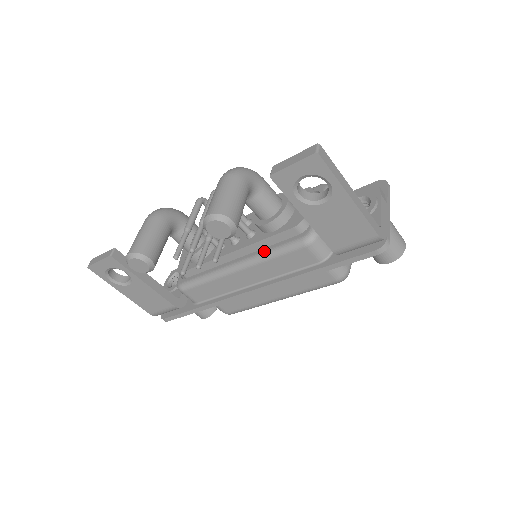
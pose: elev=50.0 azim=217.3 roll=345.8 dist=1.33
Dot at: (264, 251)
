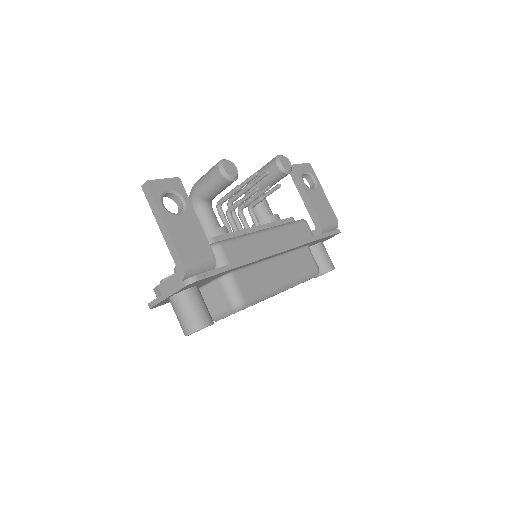
Dot at: (280, 225)
